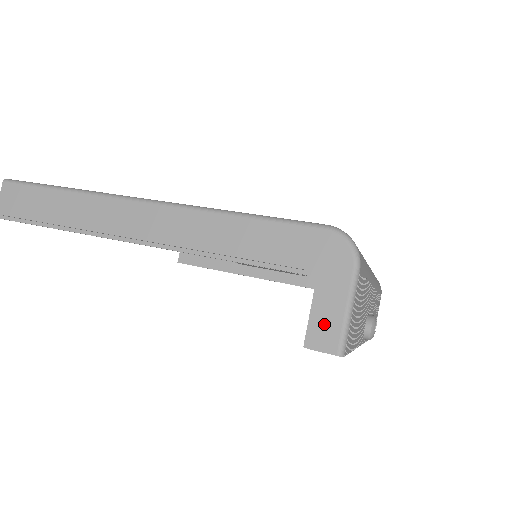
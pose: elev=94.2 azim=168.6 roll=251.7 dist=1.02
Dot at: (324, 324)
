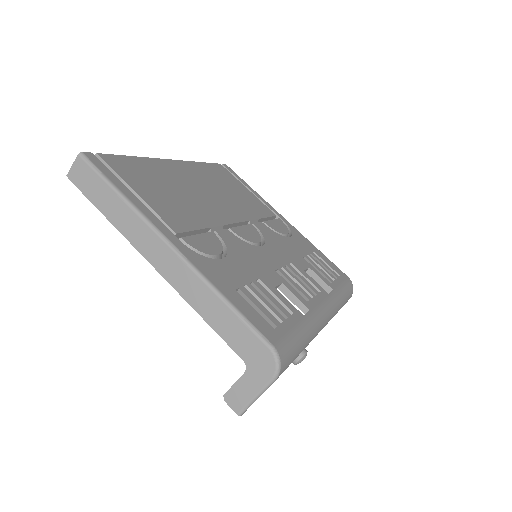
Dot at: (239, 395)
